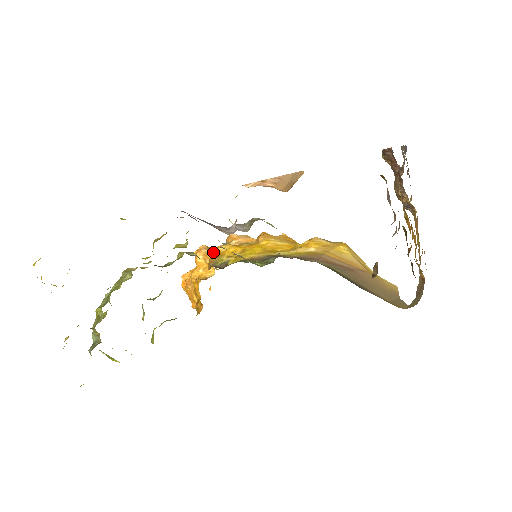
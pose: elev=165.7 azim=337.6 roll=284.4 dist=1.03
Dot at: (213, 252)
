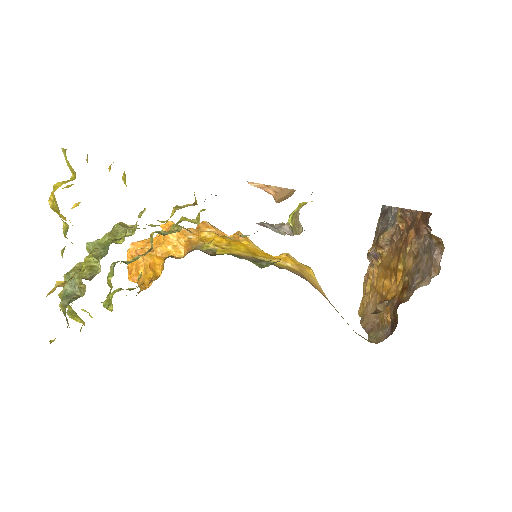
Dot at: (189, 233)
